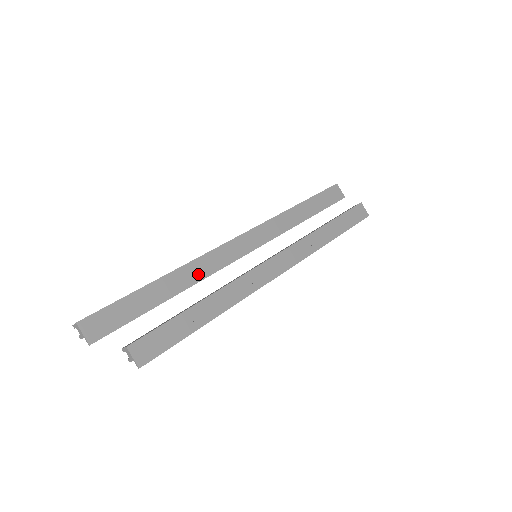
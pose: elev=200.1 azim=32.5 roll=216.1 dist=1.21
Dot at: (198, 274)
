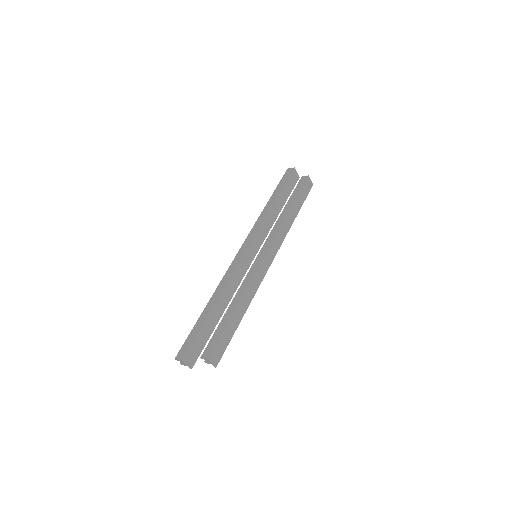
Dot at: (231, 291)
